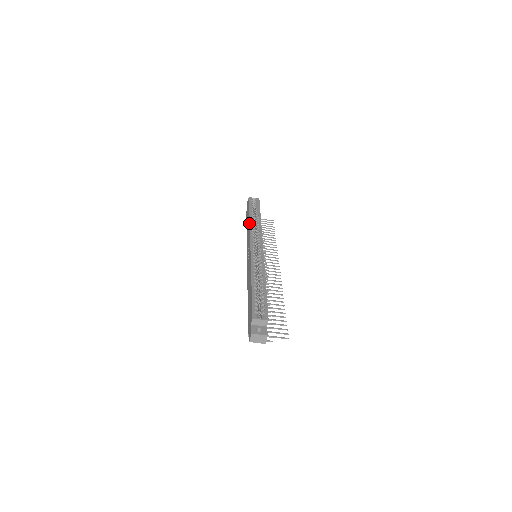
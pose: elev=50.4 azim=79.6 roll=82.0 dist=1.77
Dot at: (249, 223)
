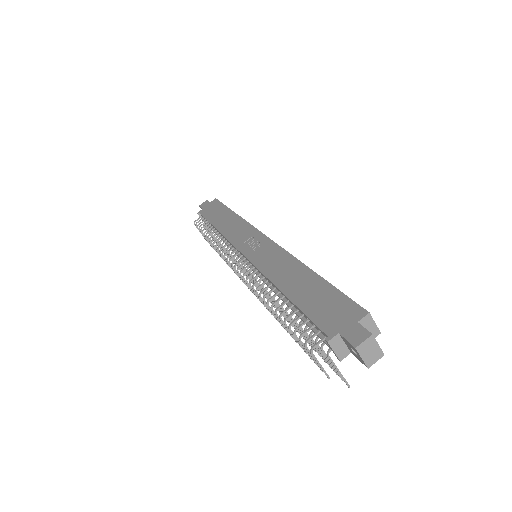
Dot at: (240, 217)
